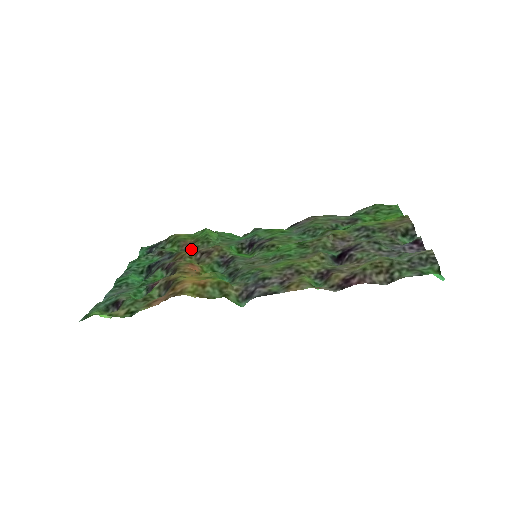
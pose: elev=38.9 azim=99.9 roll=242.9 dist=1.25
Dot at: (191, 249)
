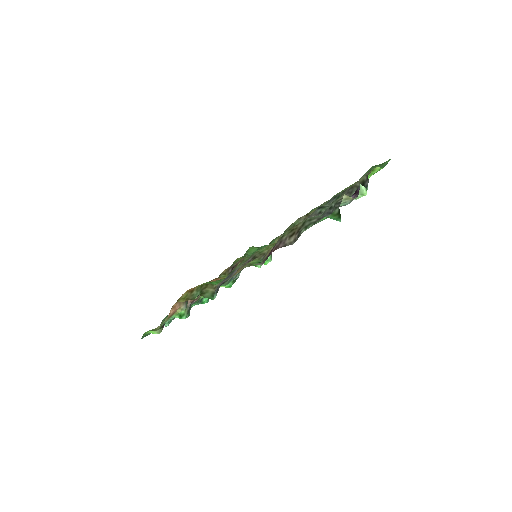
Dot at: occluded
